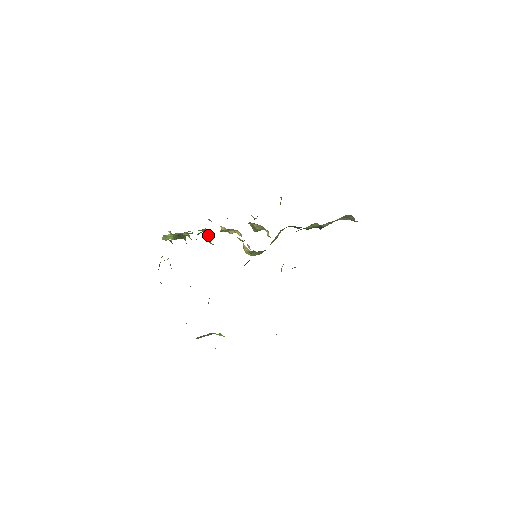
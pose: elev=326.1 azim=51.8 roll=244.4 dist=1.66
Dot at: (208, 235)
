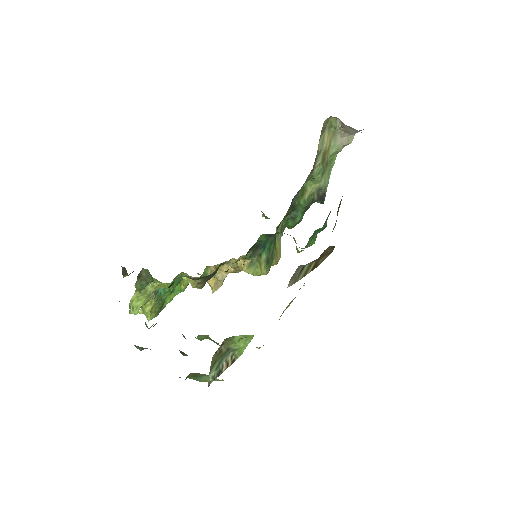
Dot at: occluded
